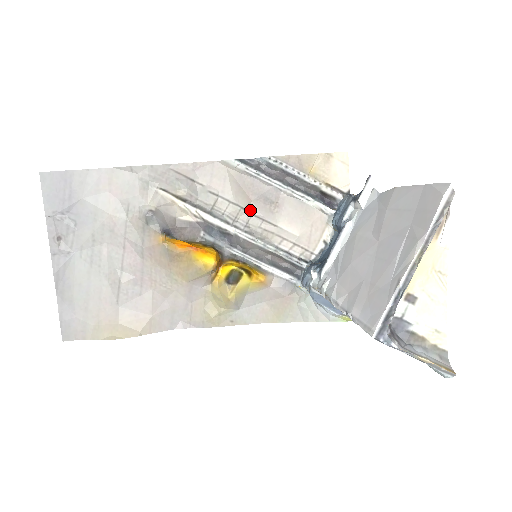
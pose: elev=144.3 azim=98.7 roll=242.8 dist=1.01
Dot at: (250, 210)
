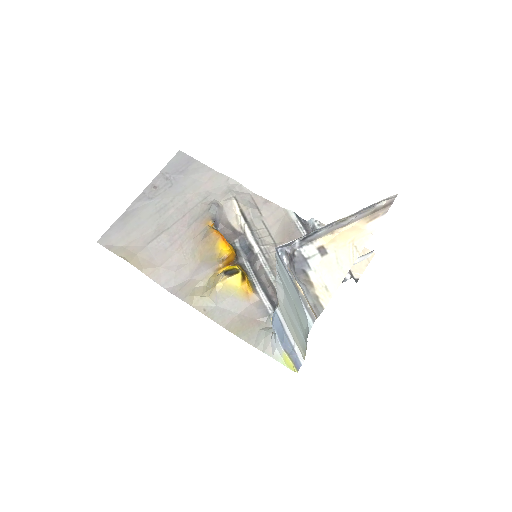
Dot at: occluded
